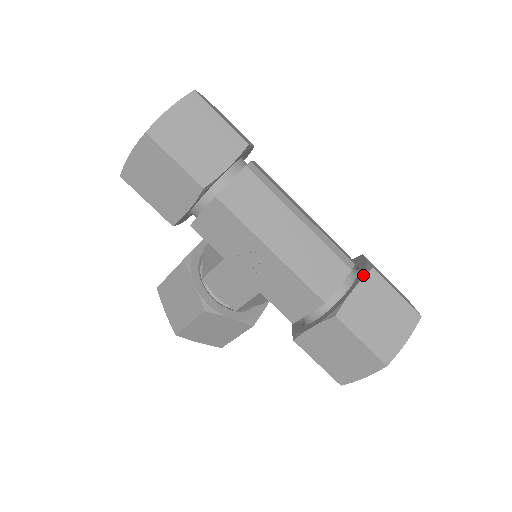
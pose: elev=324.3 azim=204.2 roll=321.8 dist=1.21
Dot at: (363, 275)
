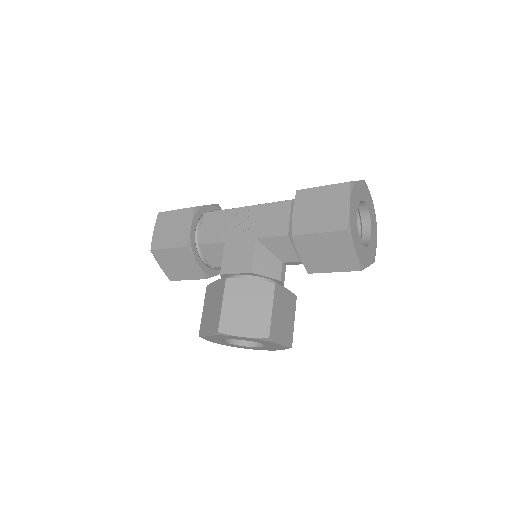
Dot at: occluded
